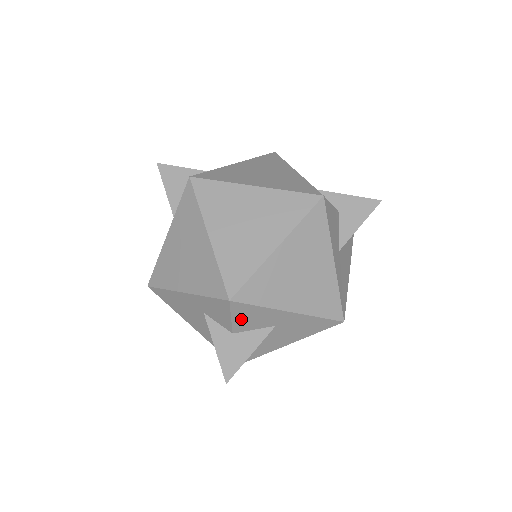
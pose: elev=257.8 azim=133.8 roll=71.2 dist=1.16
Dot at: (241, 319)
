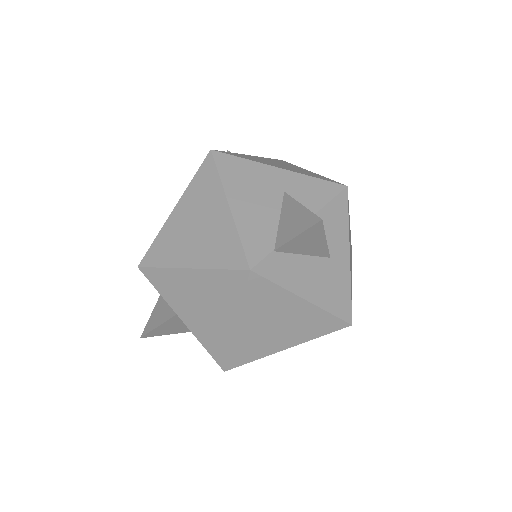
Dot at: (329, 214)
